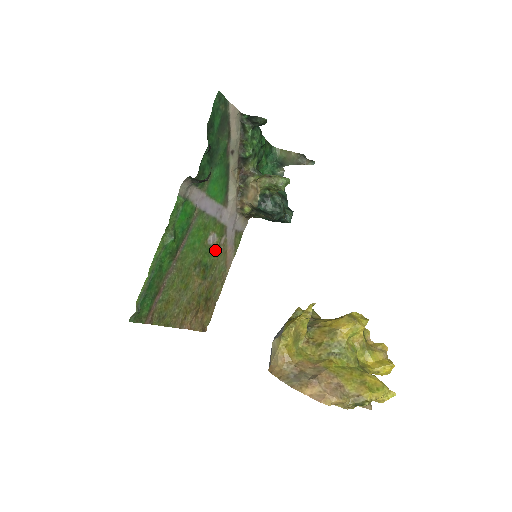
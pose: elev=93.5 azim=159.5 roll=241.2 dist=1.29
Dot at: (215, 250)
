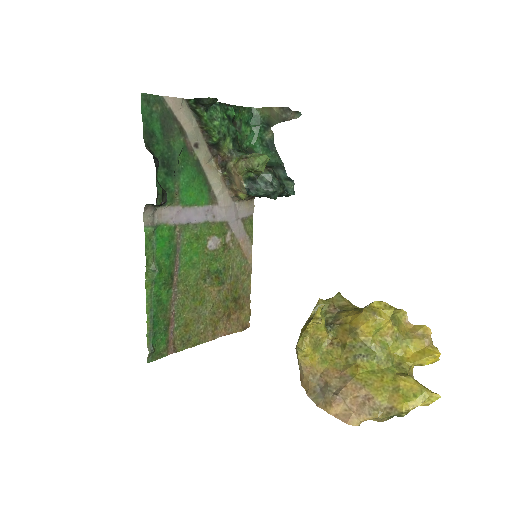
Dot at: (223, 251)
